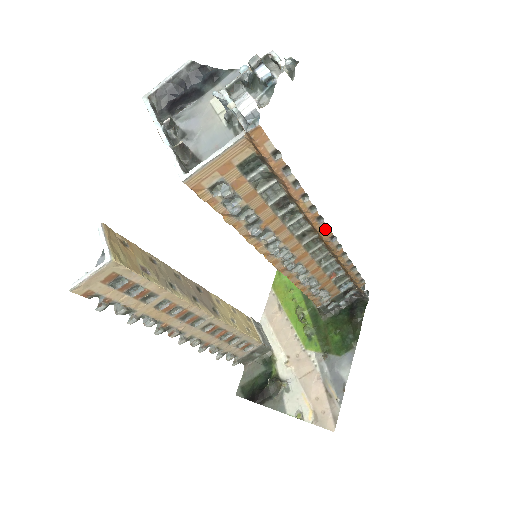
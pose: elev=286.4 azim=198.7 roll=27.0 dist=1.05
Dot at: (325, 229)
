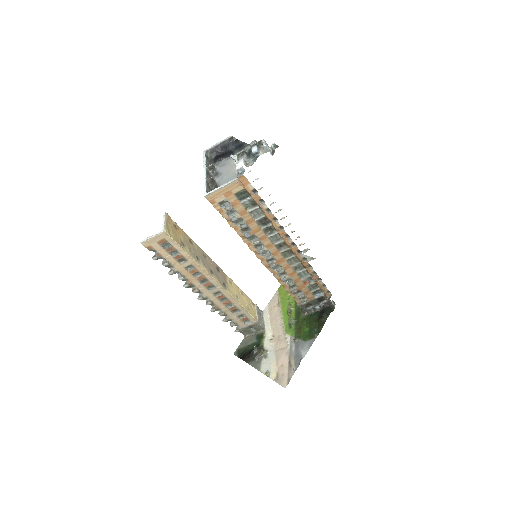
Dot at: (293, 244)
